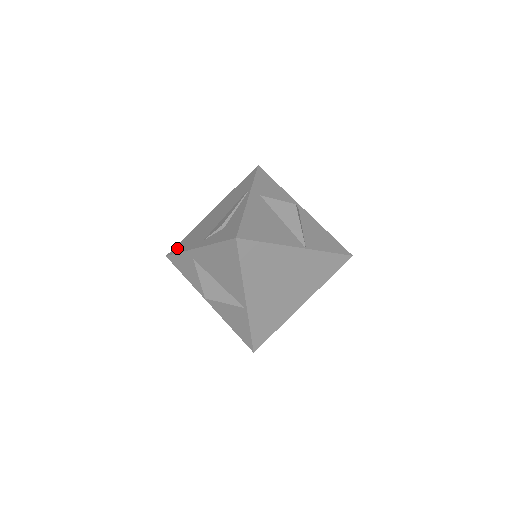
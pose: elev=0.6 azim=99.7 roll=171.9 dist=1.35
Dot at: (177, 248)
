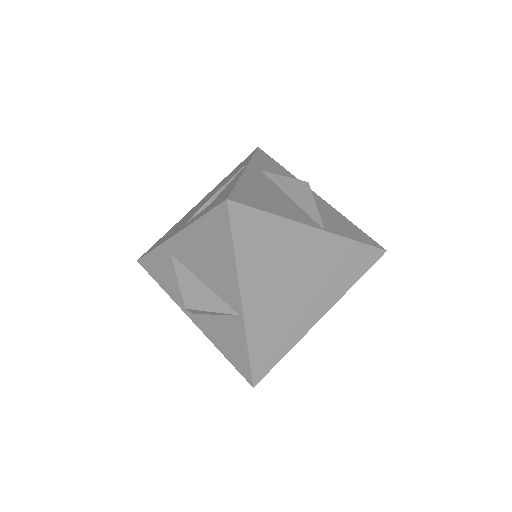
Dot at: (151, 247)
